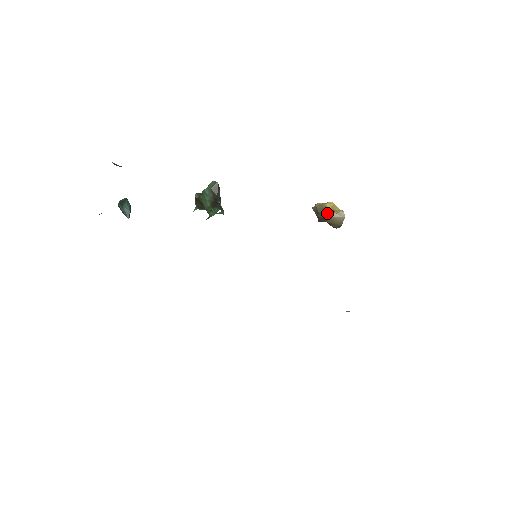
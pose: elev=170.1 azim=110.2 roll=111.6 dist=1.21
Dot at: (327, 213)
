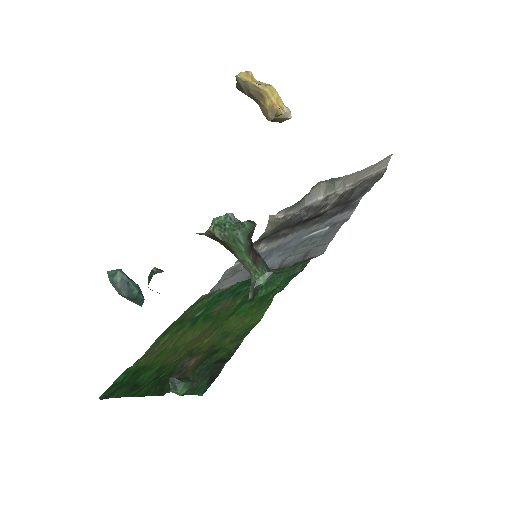
Dot at: (268, 105)
